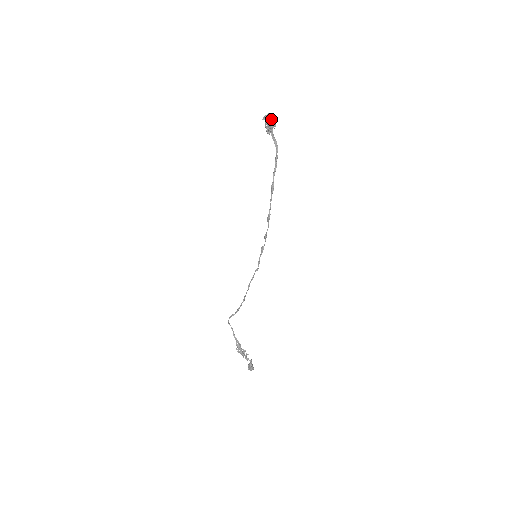
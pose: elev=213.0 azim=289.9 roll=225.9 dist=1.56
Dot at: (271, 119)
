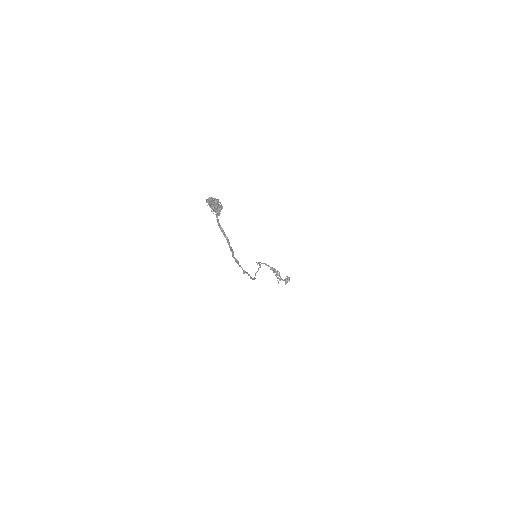
Dot at: (214, 206)
